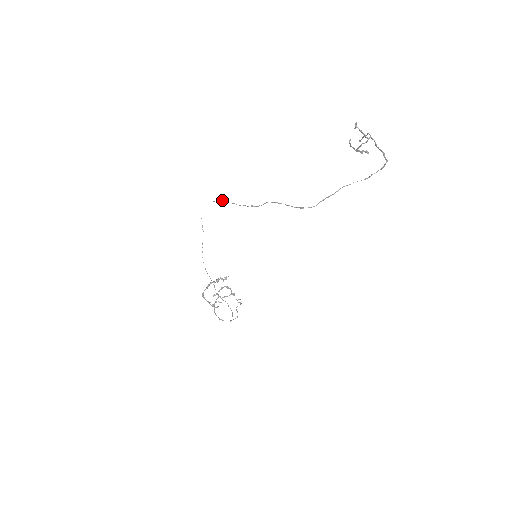
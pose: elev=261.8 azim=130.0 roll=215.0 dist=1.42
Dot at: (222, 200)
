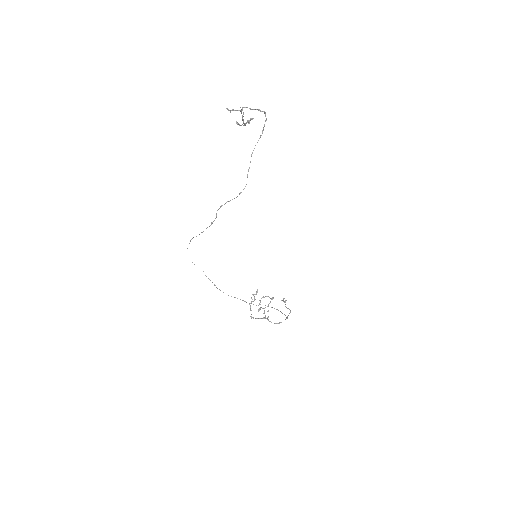
Dot at: (192, 238)
